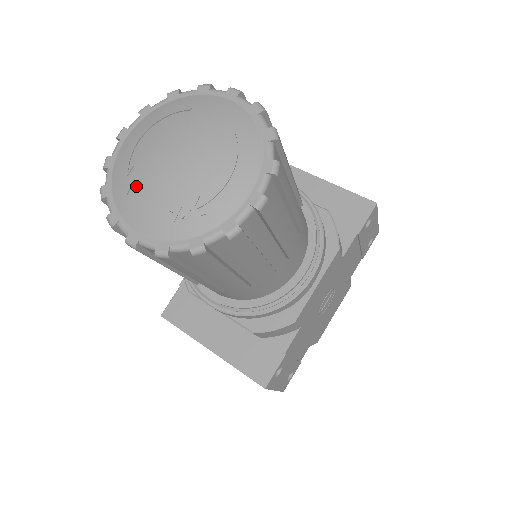
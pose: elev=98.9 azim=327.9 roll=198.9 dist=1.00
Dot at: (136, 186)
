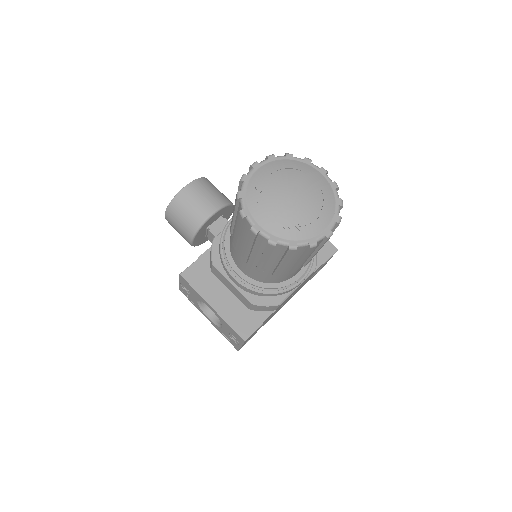
Dot at: (265, 201)
